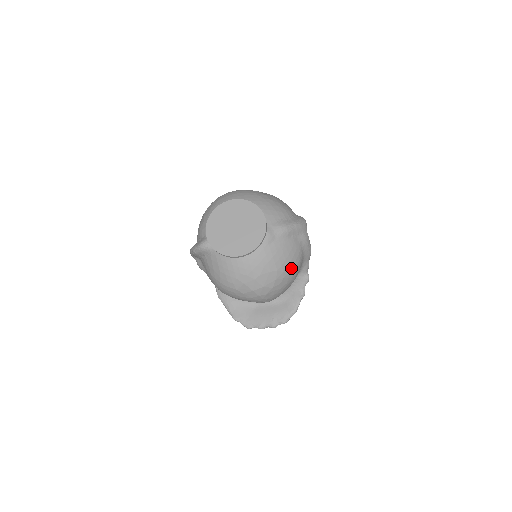
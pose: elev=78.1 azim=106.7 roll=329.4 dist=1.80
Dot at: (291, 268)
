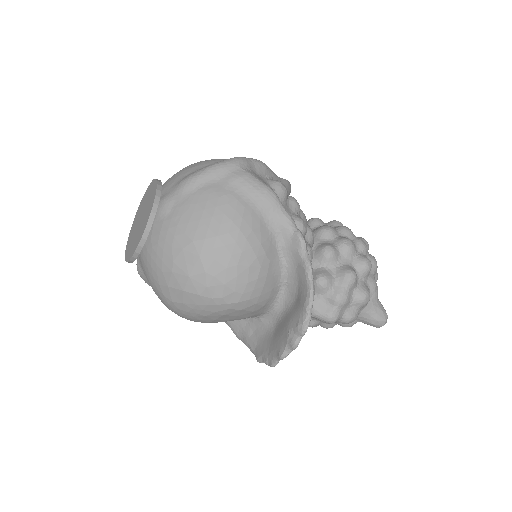
Dot at: (220, 228)
